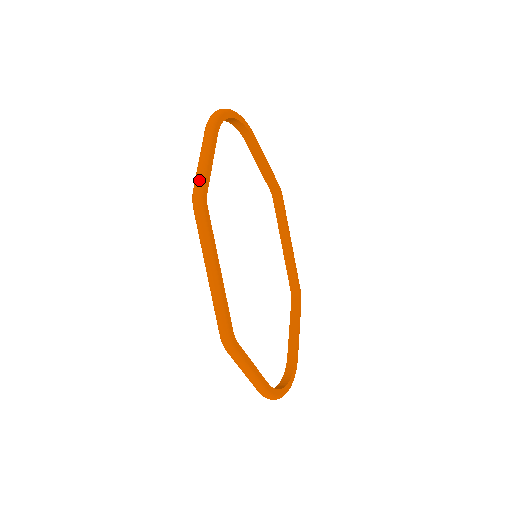
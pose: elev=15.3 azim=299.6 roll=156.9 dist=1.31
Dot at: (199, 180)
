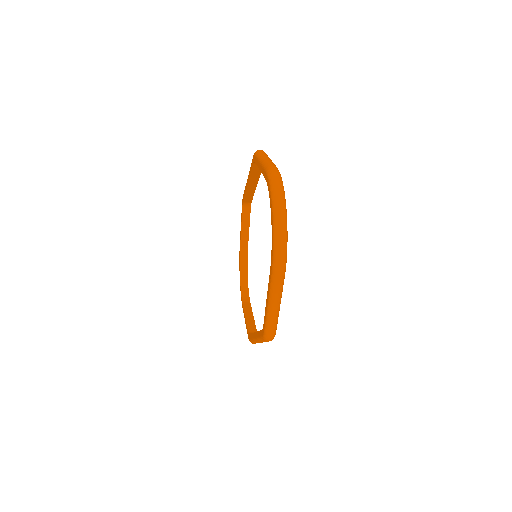
Dot at: (274, 328)
